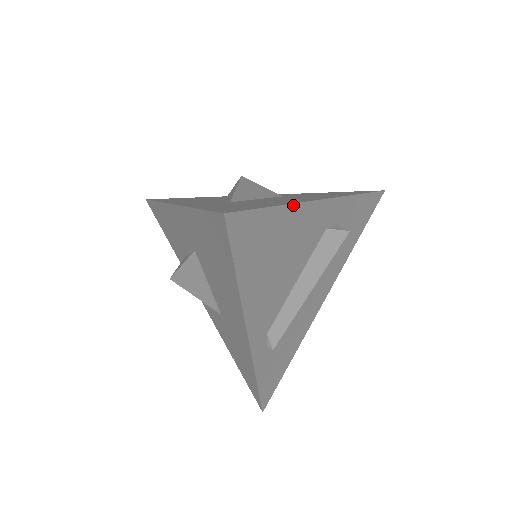
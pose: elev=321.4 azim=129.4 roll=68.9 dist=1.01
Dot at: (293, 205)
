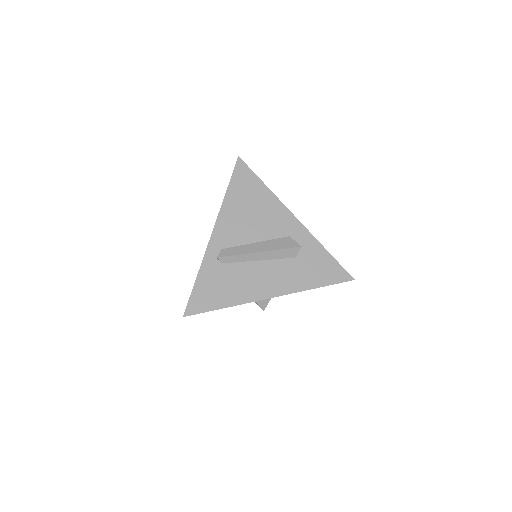
Dot at: (272, 193)
